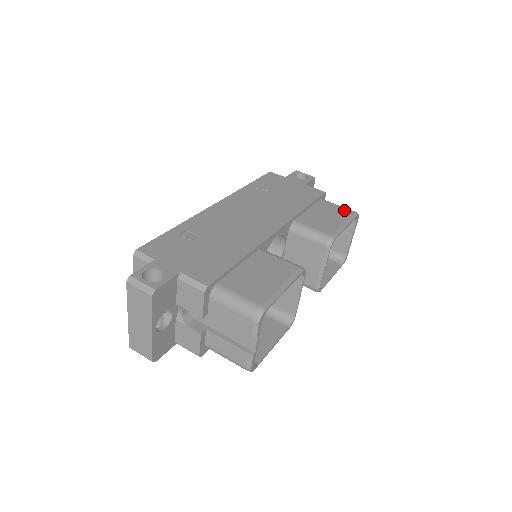
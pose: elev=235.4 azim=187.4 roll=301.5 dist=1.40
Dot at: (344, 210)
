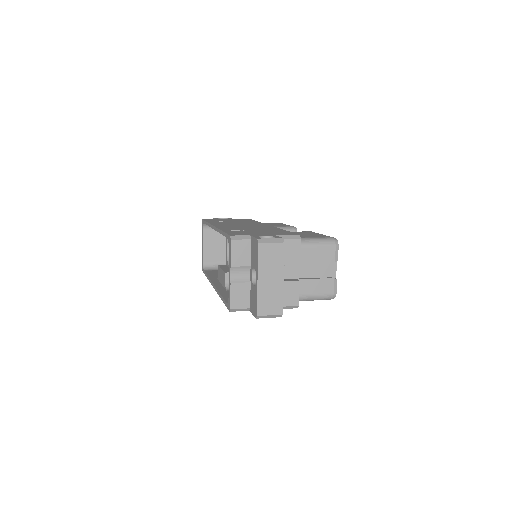
Dot at: occluded
